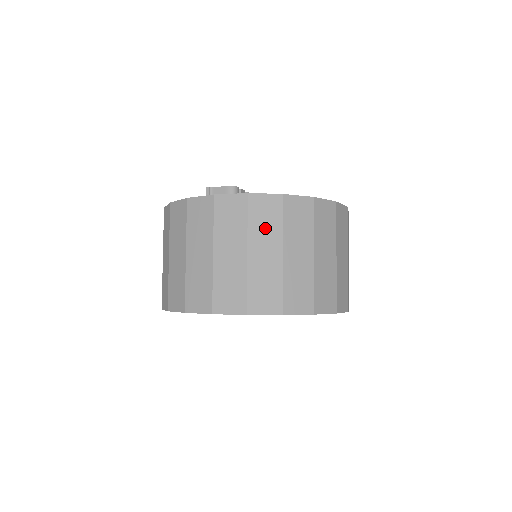
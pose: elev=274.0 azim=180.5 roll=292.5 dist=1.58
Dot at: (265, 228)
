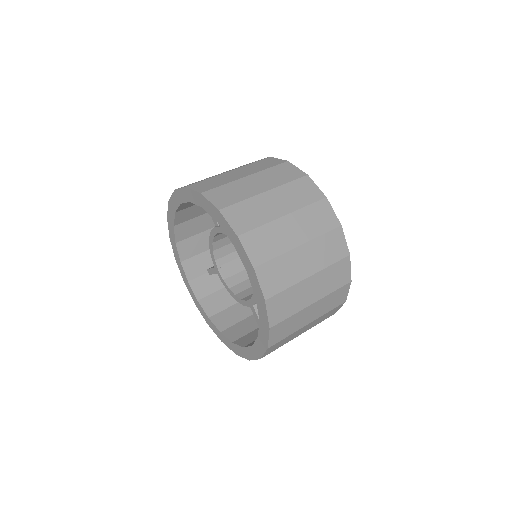
Dot at: (256, 167)
